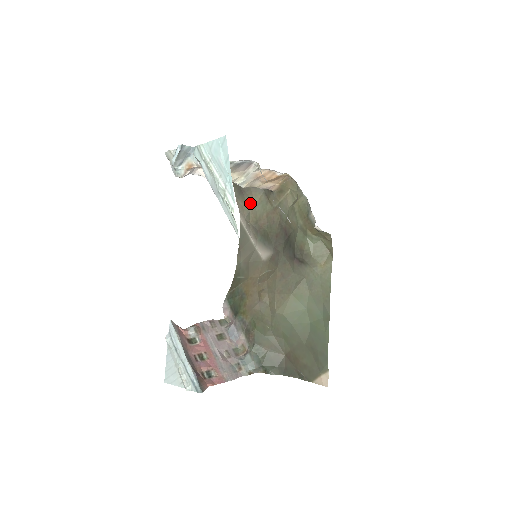
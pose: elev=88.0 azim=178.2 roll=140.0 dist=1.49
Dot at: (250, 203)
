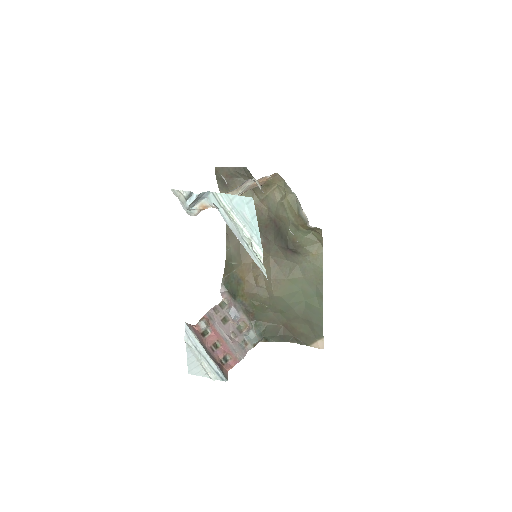
Dot at: occluded
